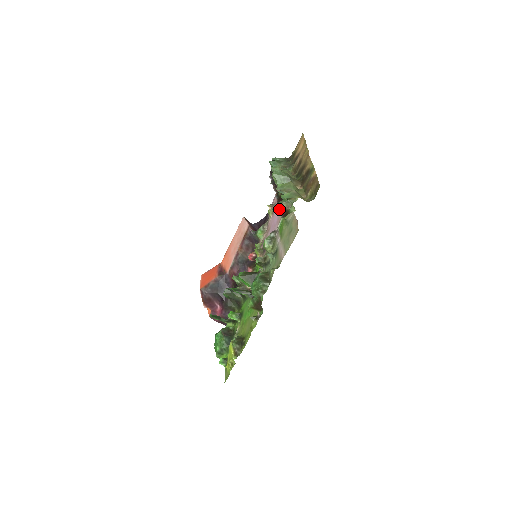
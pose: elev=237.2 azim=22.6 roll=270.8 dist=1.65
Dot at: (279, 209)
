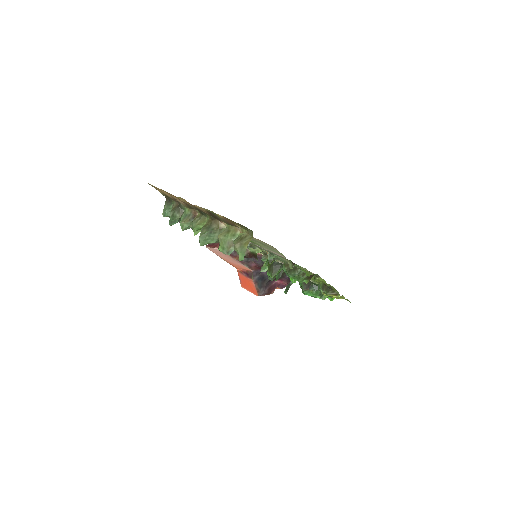
Dot at: occluded
